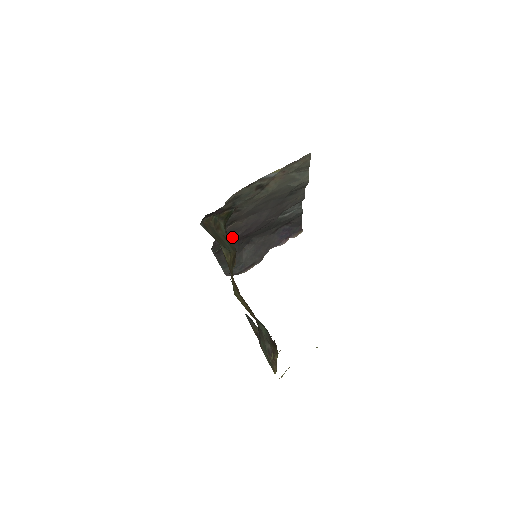
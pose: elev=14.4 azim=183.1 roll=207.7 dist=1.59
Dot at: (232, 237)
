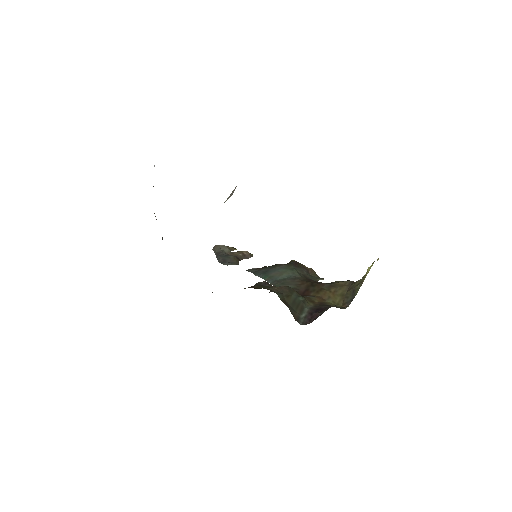
Dot at: occluded
